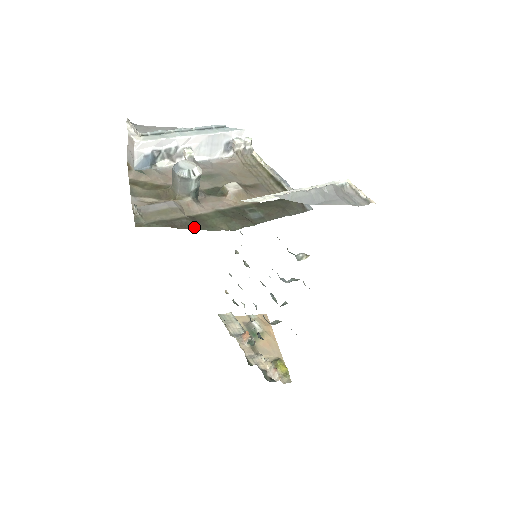
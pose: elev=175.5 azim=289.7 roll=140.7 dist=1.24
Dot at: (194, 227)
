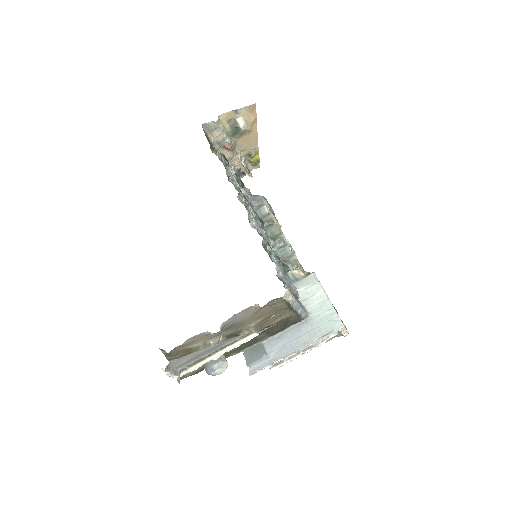
Dot at: occluded
